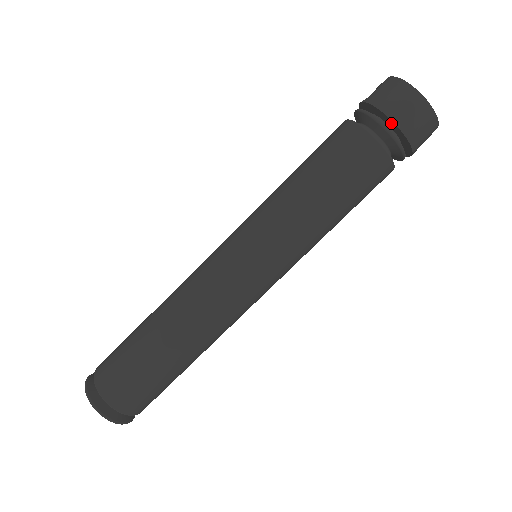
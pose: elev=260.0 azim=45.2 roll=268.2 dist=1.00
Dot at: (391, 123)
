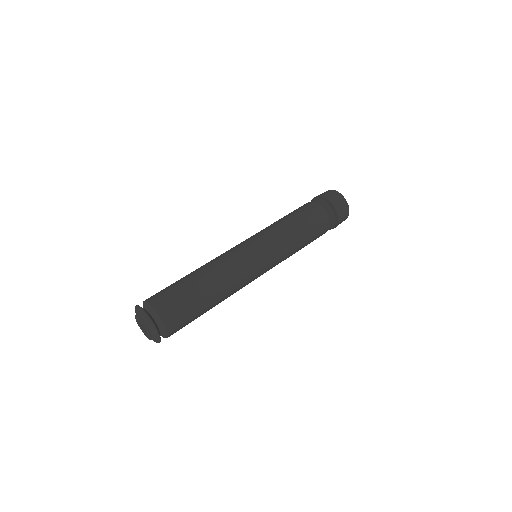
Dot at: occluded
